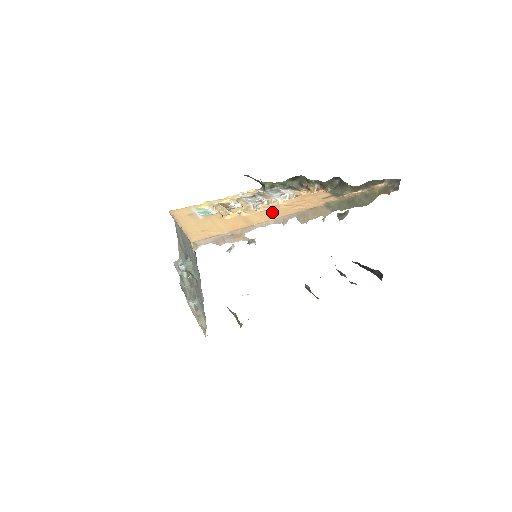
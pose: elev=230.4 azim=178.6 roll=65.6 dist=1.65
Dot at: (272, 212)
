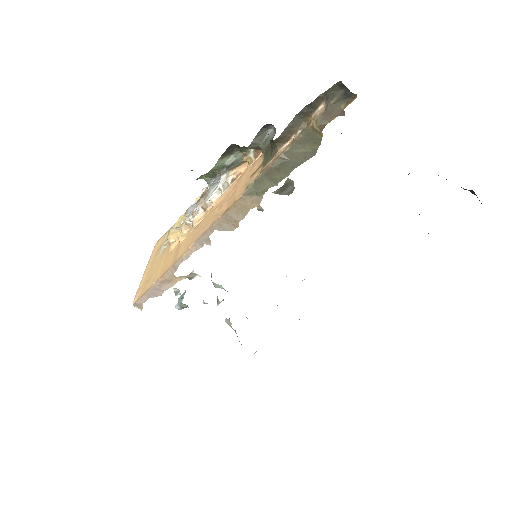
Dot at: (199, 229)
